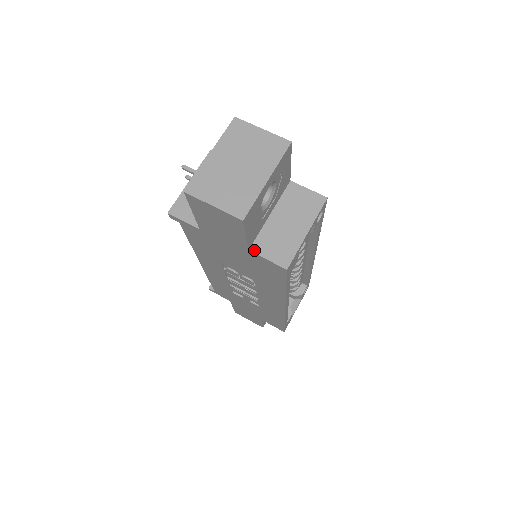
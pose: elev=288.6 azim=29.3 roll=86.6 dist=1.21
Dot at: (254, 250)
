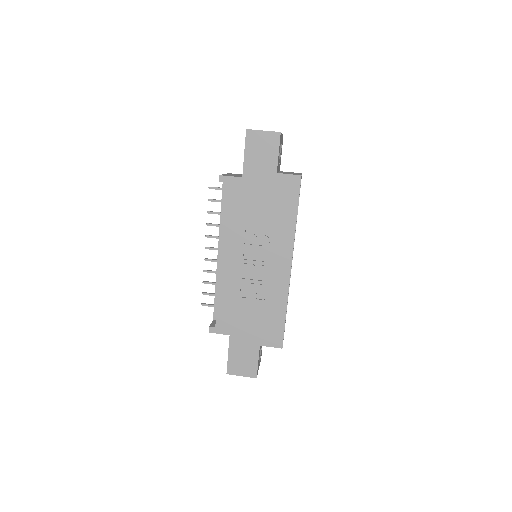
Dot at: (280, 173)
